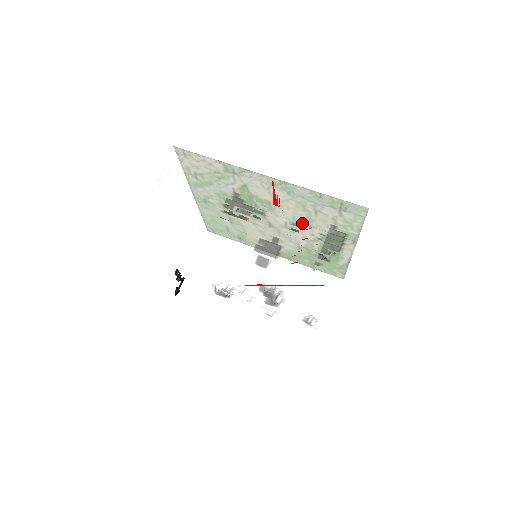
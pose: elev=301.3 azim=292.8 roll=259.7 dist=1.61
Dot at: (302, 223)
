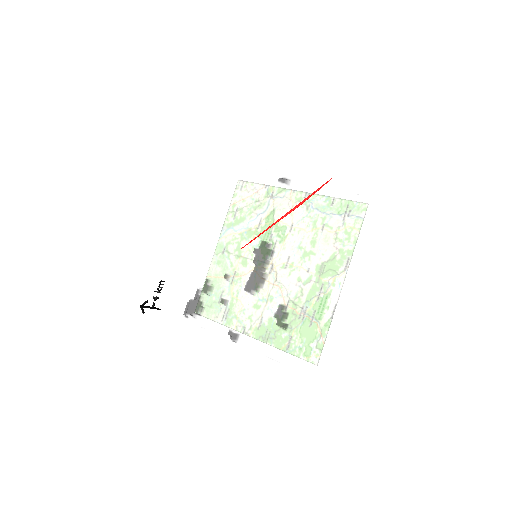
Dot at: occluded
